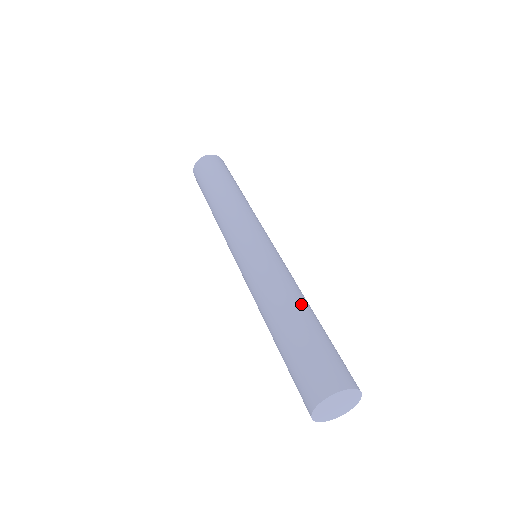
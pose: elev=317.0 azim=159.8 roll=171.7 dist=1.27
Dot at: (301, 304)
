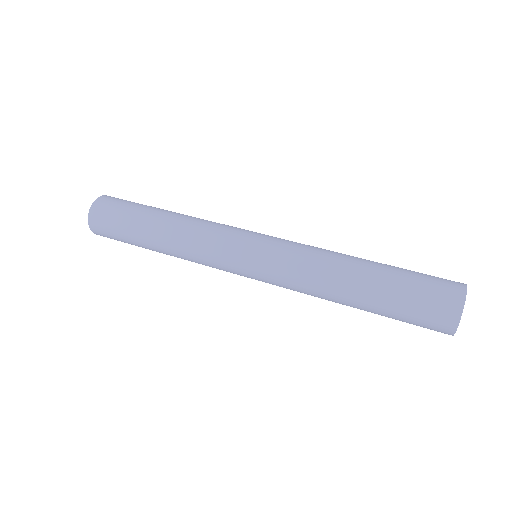
Dot at: (351, 274)
